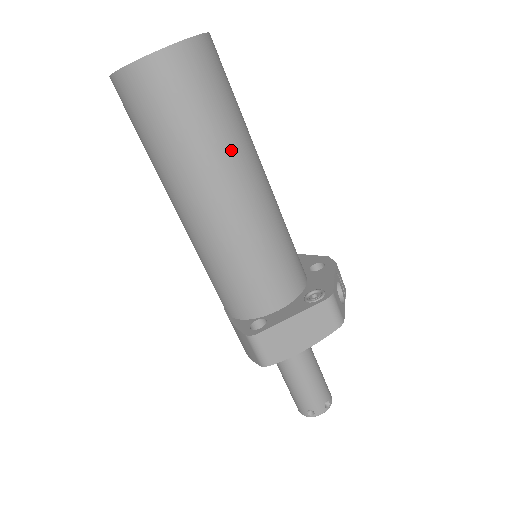
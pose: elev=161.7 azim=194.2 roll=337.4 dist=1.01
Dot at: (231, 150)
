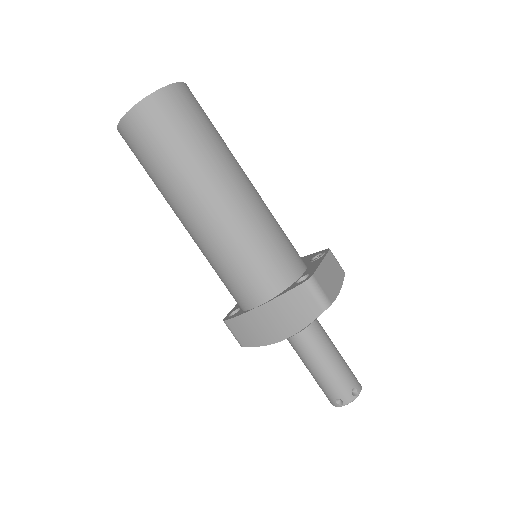
Dot at: (231, 153)
